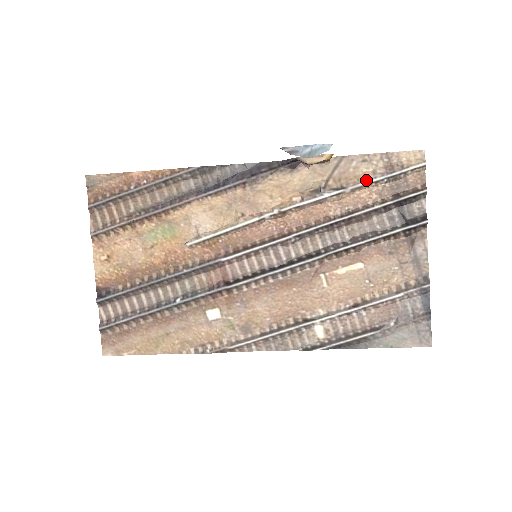
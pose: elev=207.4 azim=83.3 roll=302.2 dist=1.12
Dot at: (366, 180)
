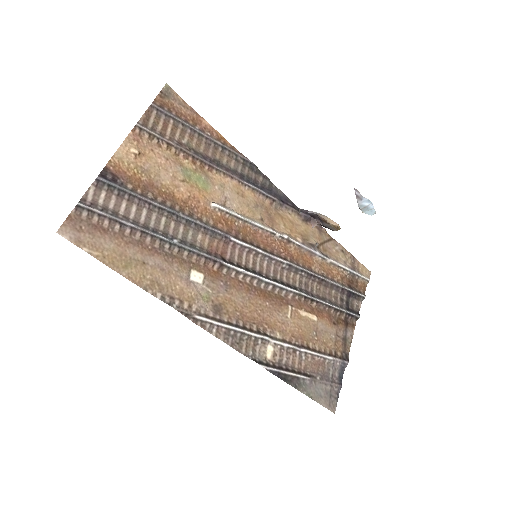
Dot at: (340, 263)
